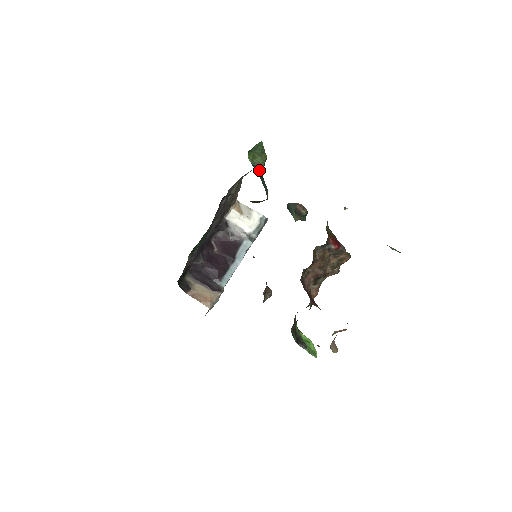
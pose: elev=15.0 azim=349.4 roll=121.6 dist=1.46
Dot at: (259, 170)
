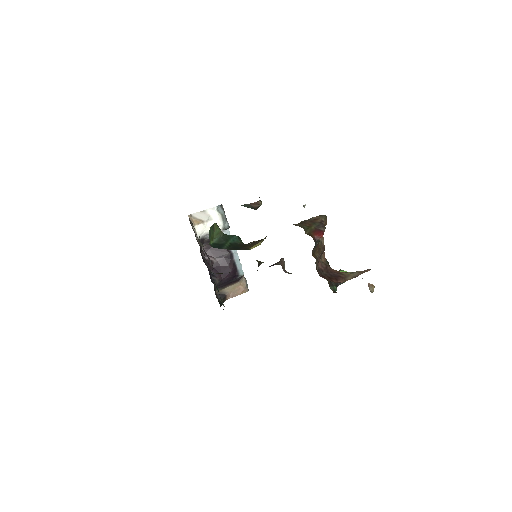
Dot at: (221, 237)
